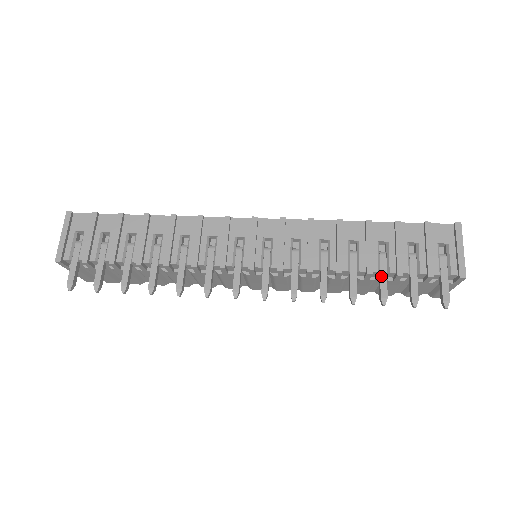
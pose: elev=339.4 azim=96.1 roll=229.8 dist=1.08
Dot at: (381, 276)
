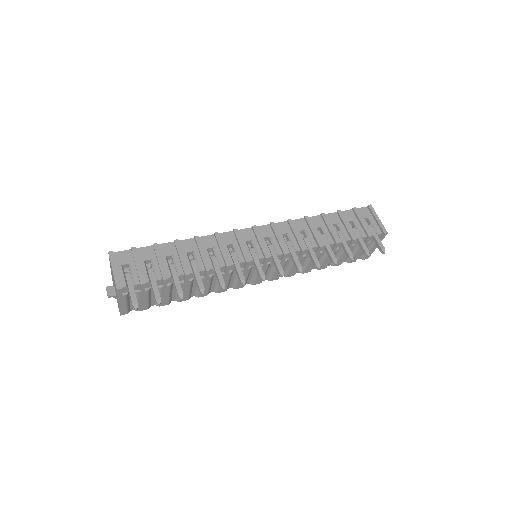
Dot at: (344, 244)
